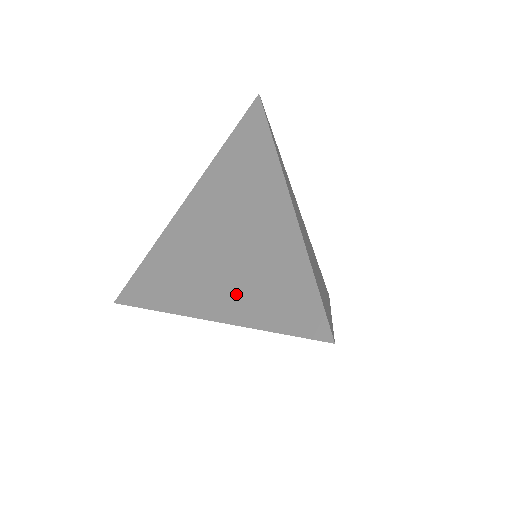
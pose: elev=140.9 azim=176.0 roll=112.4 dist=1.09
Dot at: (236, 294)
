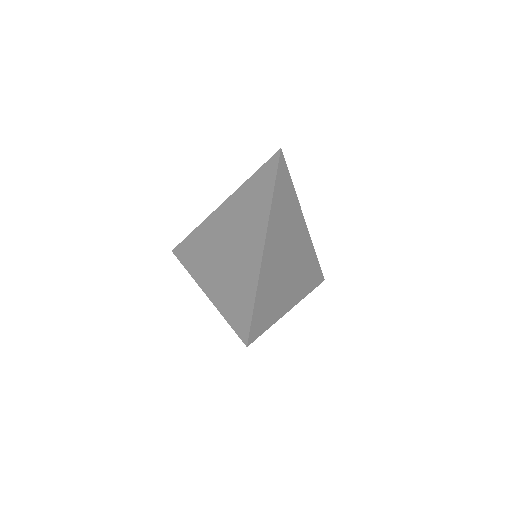
Dot at: (221, 288)
